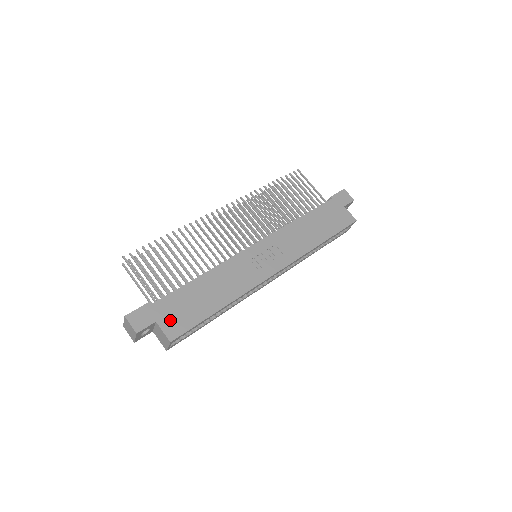
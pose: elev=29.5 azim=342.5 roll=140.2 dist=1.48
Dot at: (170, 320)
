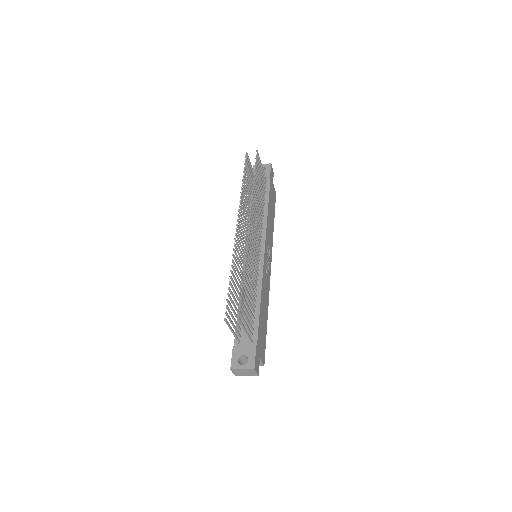
Dot at: (262, 351)
